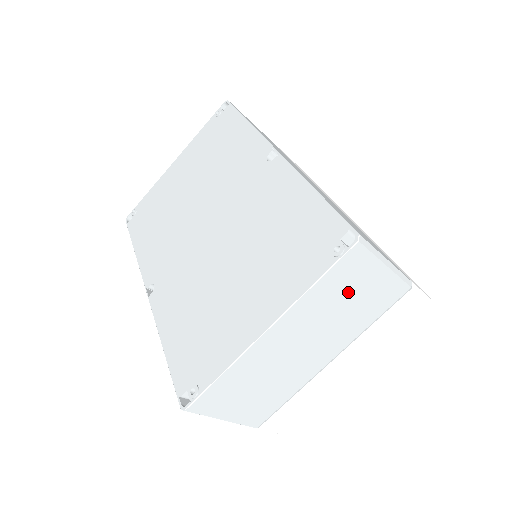
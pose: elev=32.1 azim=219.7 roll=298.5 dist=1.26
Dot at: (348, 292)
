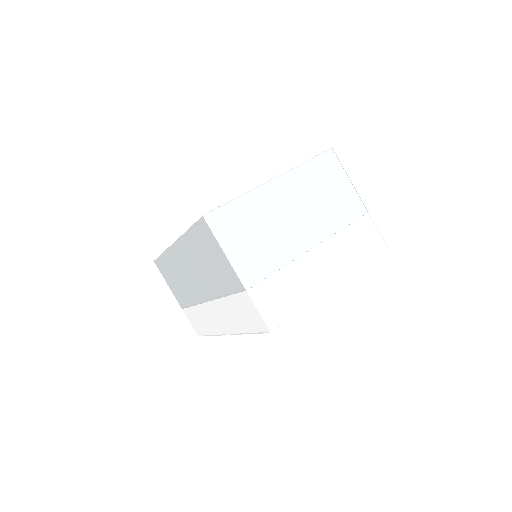
Dot at: (326, 184)
